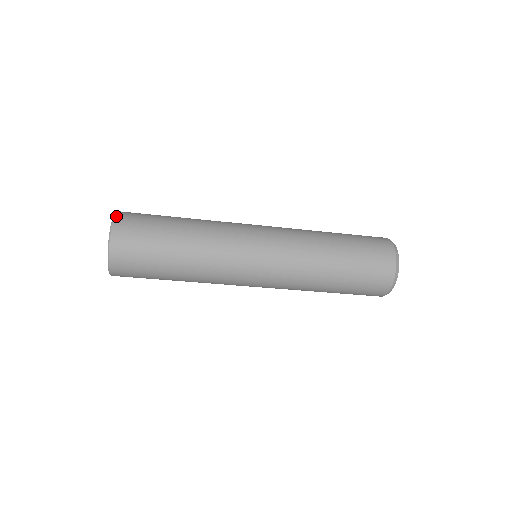
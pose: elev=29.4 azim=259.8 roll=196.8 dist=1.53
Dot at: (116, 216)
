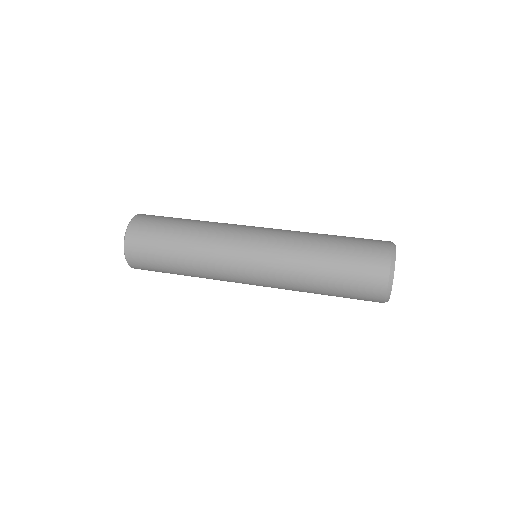
Dot at: (126, 239)
